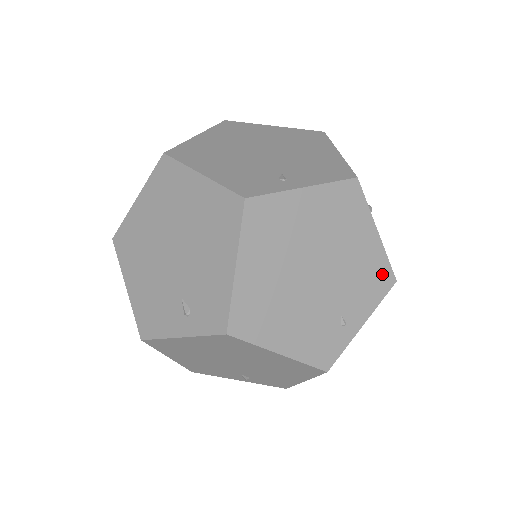
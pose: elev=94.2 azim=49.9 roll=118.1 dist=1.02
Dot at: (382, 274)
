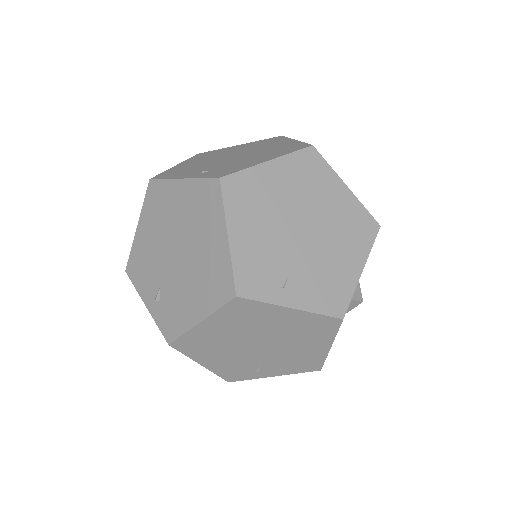
Dot at: (339, 299)
